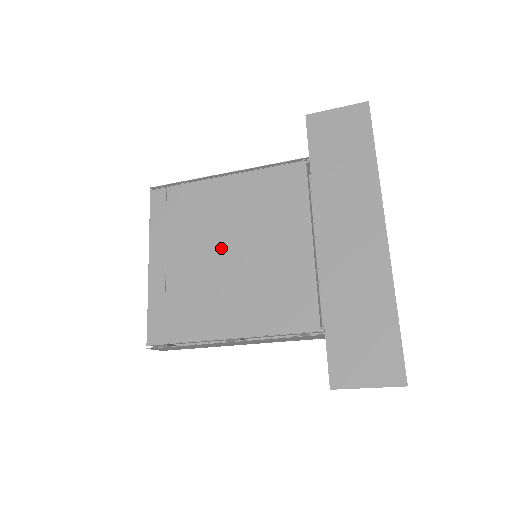
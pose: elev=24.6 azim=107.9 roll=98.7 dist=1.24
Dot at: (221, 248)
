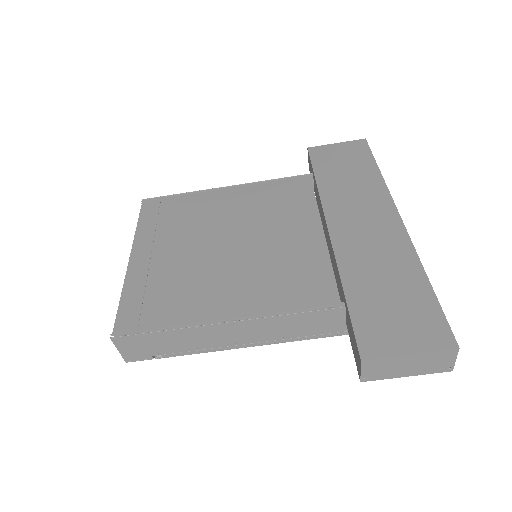
Dot at: (219, 240)
